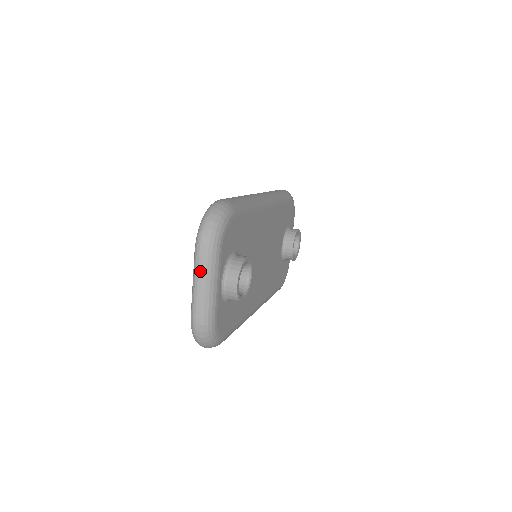
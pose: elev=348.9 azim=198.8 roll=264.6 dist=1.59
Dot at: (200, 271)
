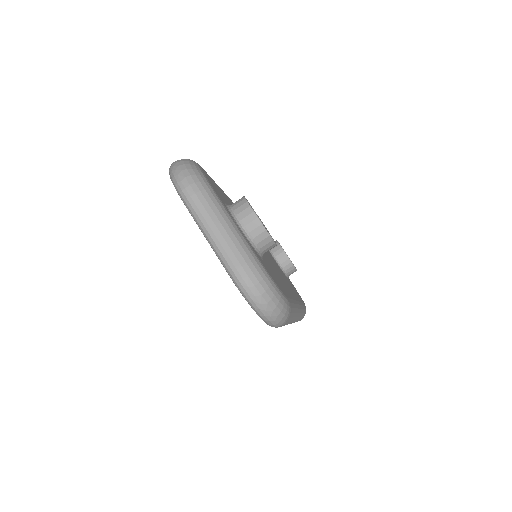
Dot at: (205, 214)
